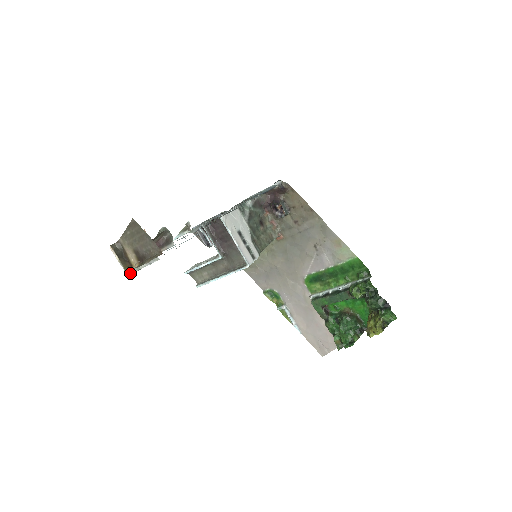
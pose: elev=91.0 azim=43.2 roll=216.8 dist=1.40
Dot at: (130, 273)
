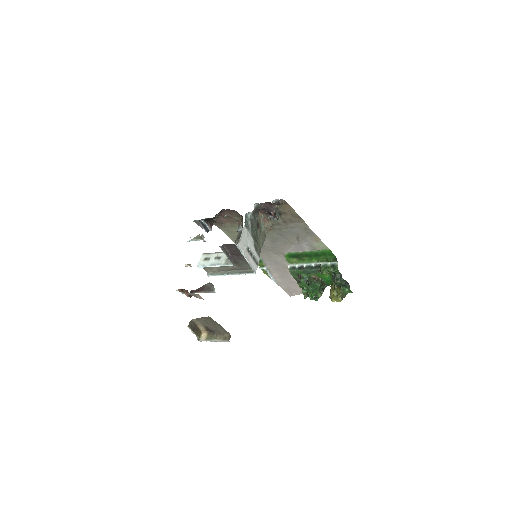
Dot at: occluded
